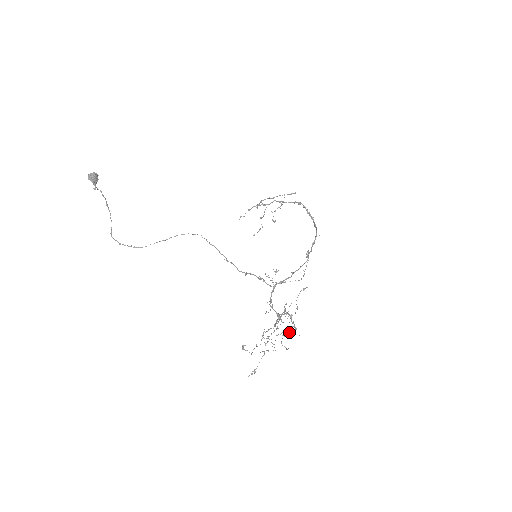
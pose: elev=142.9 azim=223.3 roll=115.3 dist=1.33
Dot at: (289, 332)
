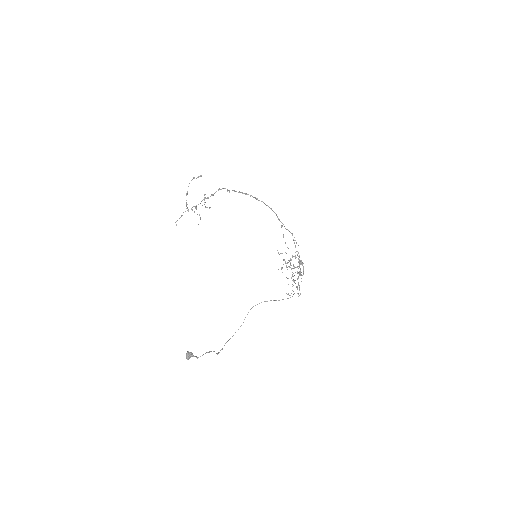
Dot at: occluded
